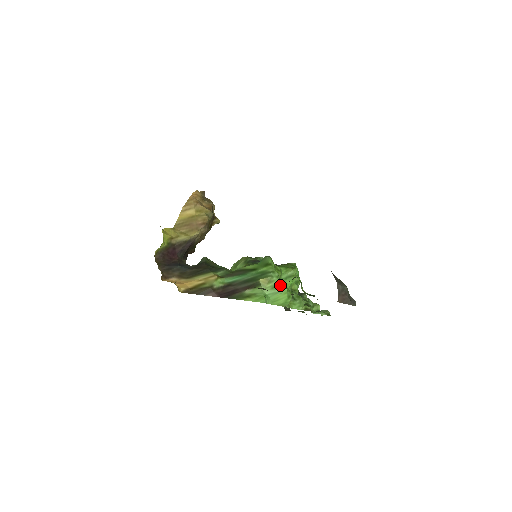
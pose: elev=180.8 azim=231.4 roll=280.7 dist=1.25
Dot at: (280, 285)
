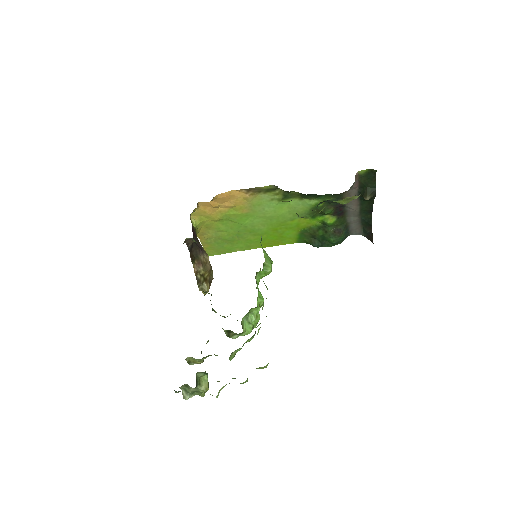
Dot at: occluded
